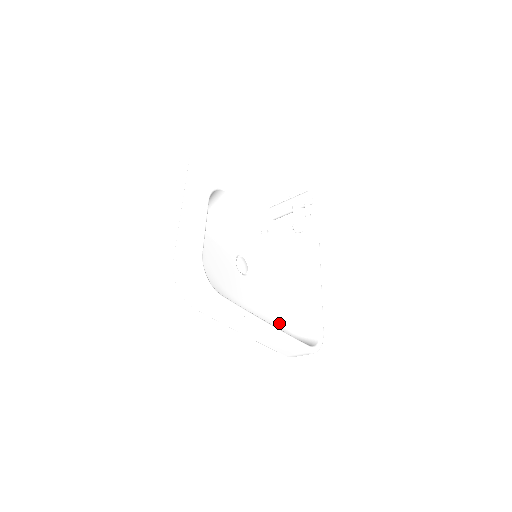
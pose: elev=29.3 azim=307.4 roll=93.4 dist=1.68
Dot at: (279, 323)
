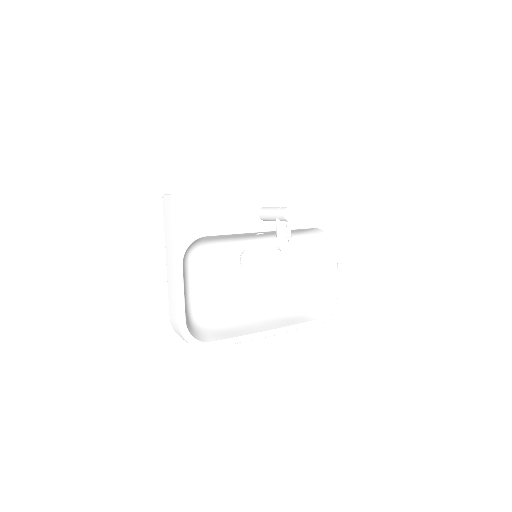
Dot at: (295, 292)
